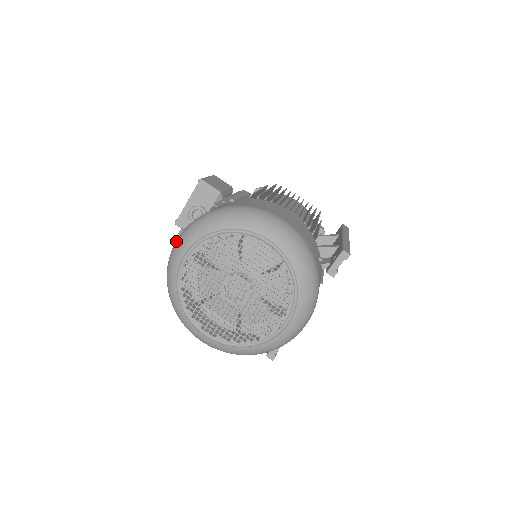
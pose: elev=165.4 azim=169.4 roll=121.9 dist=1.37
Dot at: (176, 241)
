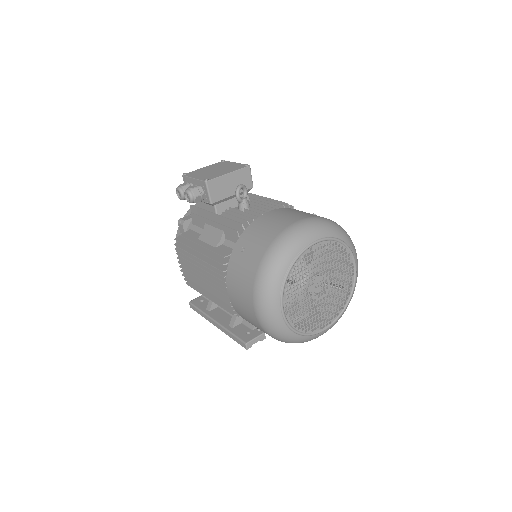
Dot at: (304, 223)
